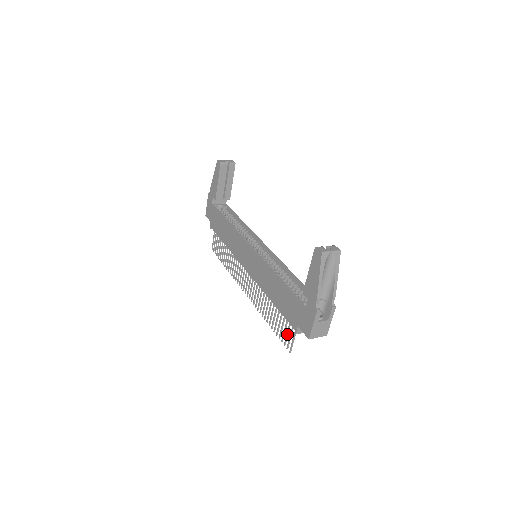
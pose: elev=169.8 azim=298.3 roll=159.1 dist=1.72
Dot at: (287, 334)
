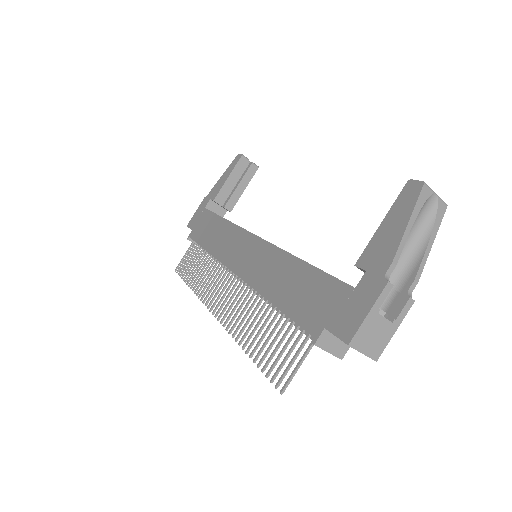
Dot at: (286, 357)
